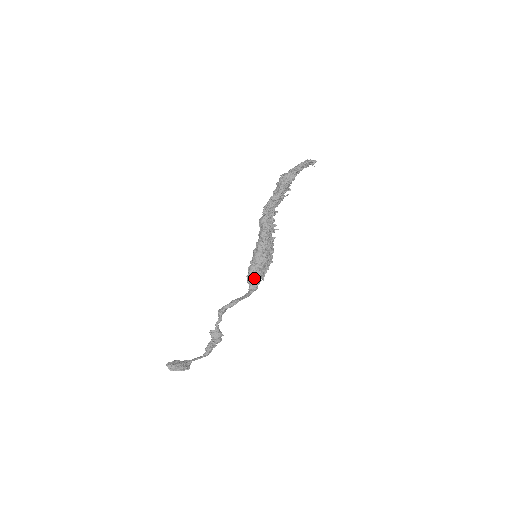
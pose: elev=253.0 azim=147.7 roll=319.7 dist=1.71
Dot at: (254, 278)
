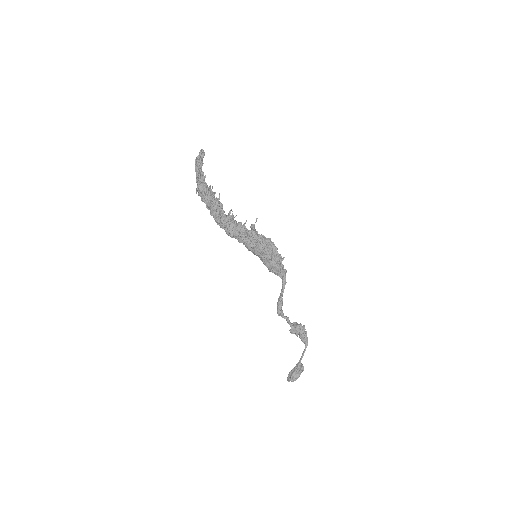
Dot at: (274, 269)
